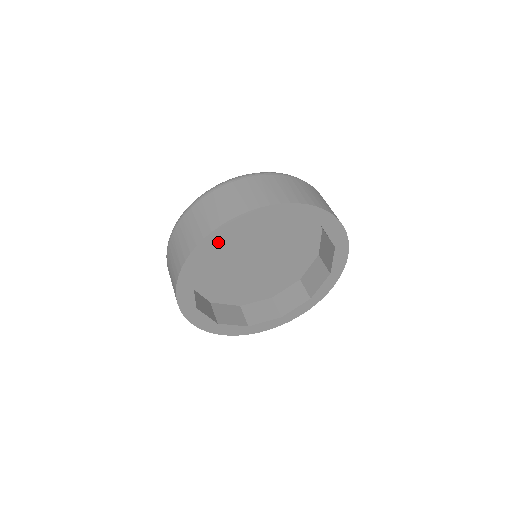
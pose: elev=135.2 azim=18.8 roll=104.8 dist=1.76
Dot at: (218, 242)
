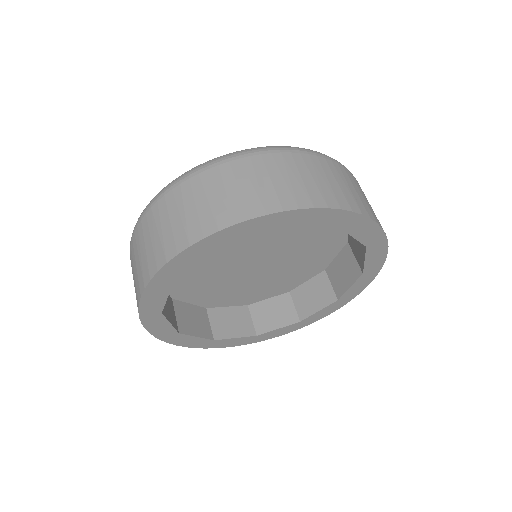
Dot at: (182, 271)
